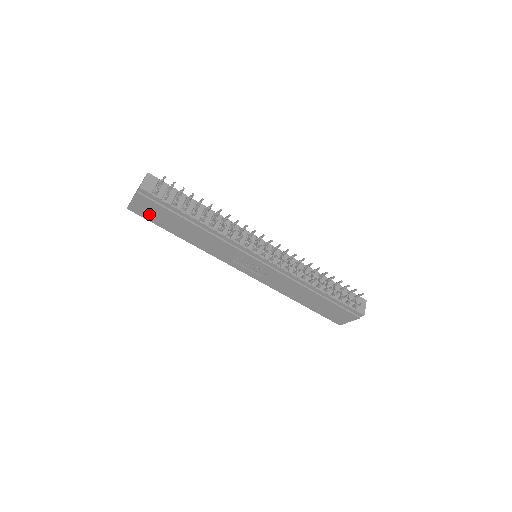
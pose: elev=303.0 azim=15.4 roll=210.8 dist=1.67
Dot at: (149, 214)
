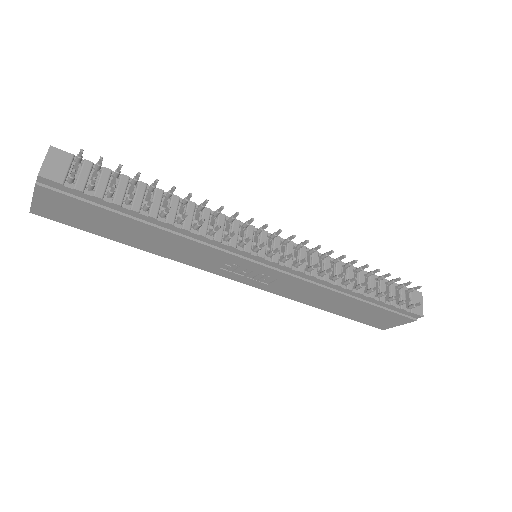
Dot at: (69, 217)
